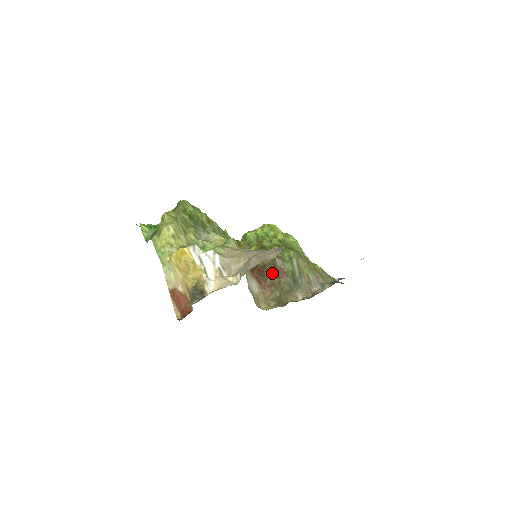
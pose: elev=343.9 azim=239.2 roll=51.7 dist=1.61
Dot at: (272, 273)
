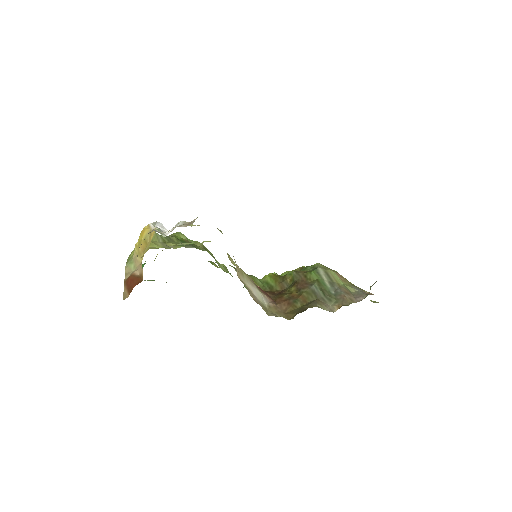
Dot at: (291, 289)
